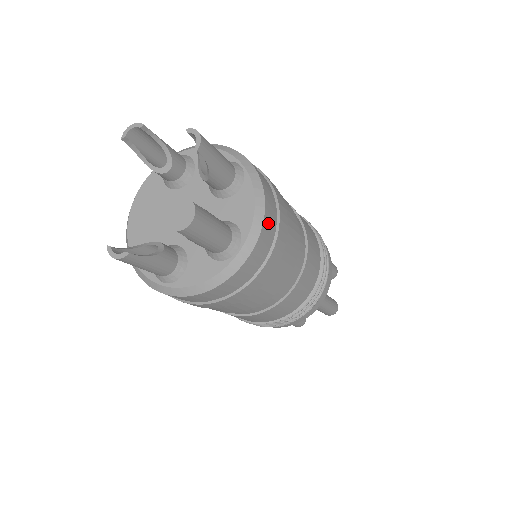
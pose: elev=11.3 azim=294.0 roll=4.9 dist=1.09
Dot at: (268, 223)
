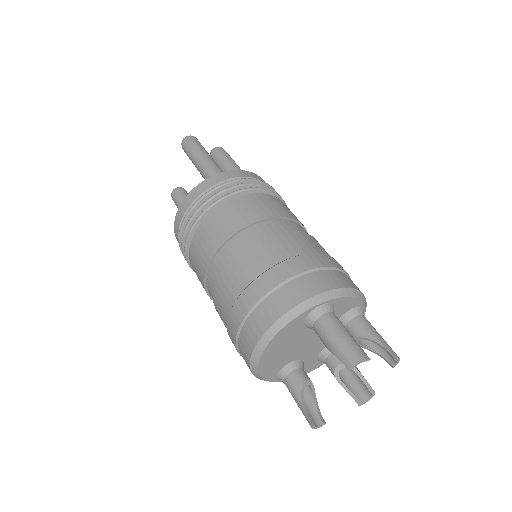
Dot at: occluded
